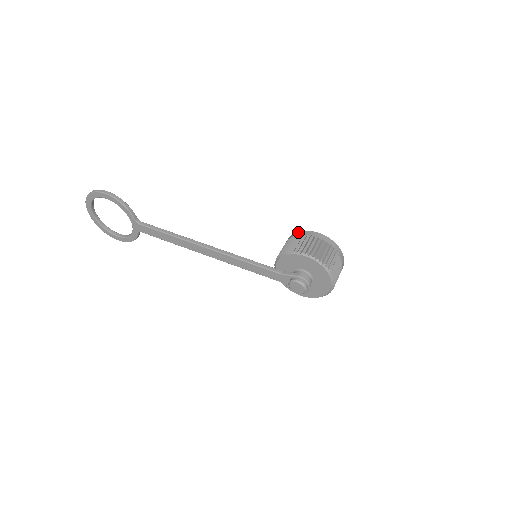
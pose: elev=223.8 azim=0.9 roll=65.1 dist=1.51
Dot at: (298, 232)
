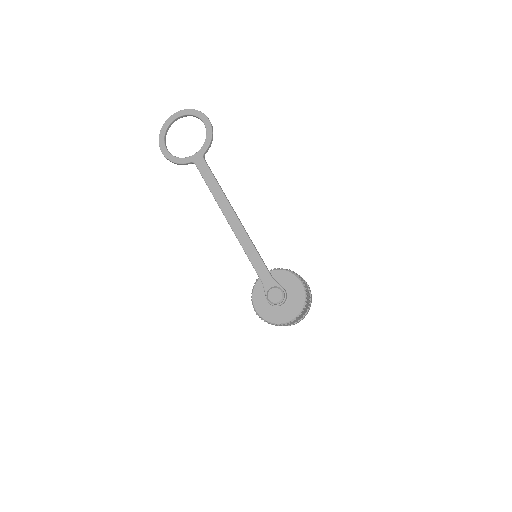
Dot at: occluded
